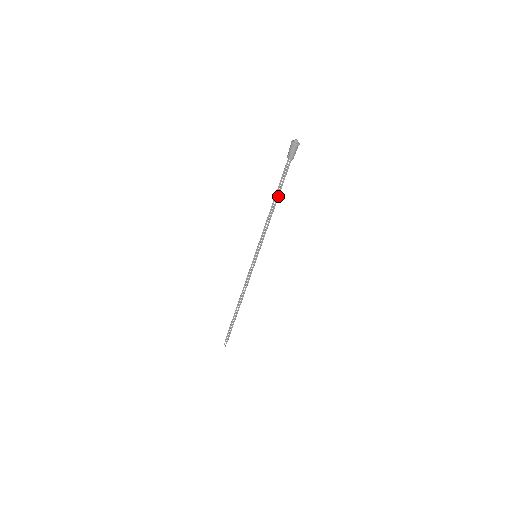
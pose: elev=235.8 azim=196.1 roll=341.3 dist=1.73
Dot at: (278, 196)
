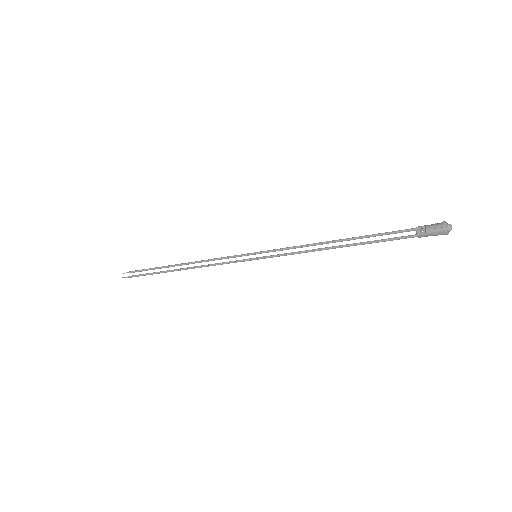
Dot at: (355, 245)
